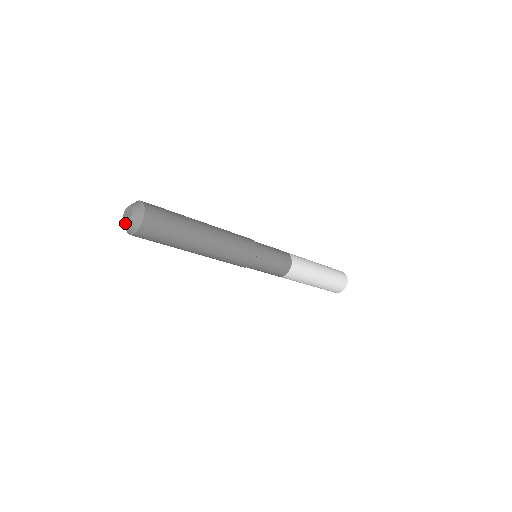
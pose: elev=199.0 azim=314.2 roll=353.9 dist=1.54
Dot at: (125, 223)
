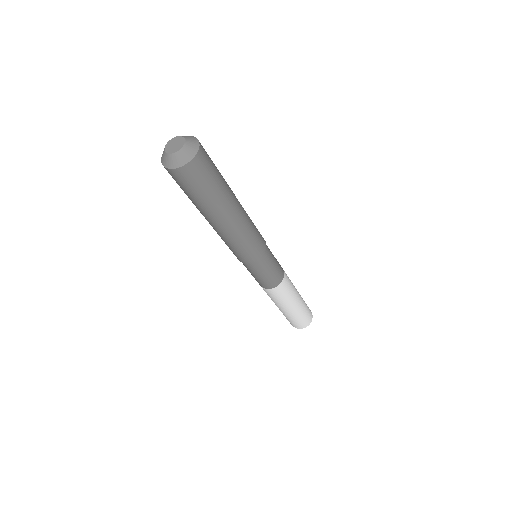
Dot at: (177, 149)
